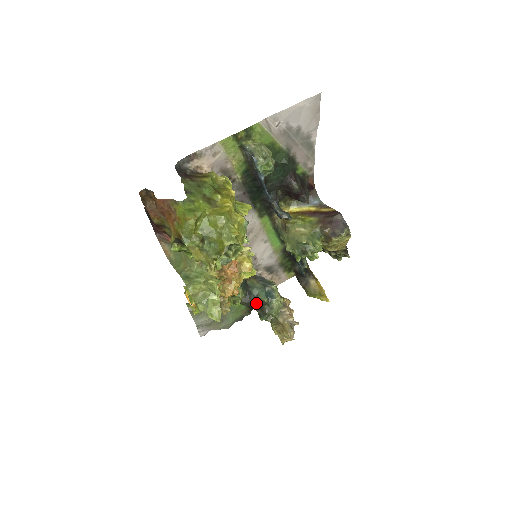
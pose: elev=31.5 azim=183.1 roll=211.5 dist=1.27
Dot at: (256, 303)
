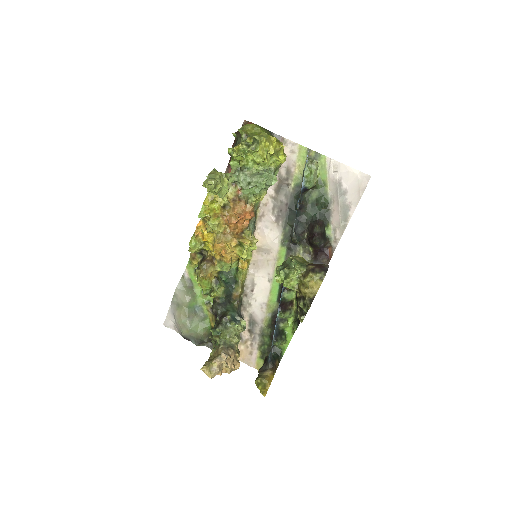
Dot at: (221, 314)
